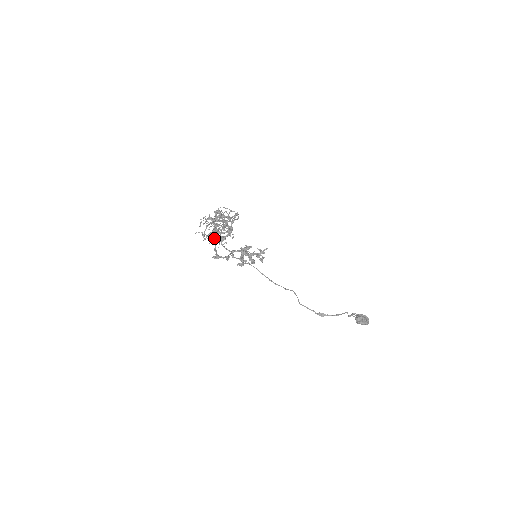
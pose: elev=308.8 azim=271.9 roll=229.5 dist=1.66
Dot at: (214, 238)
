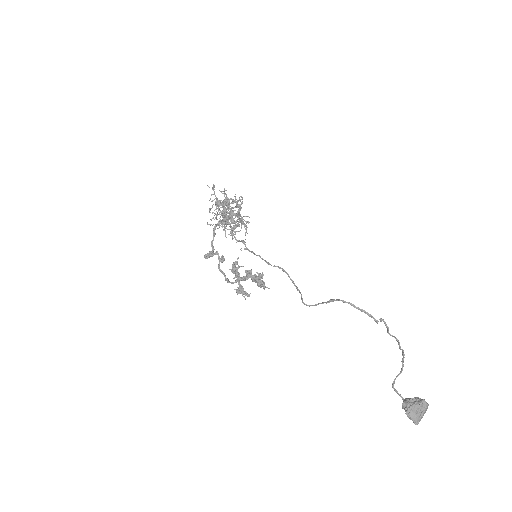
Dot at: (221, 204)
